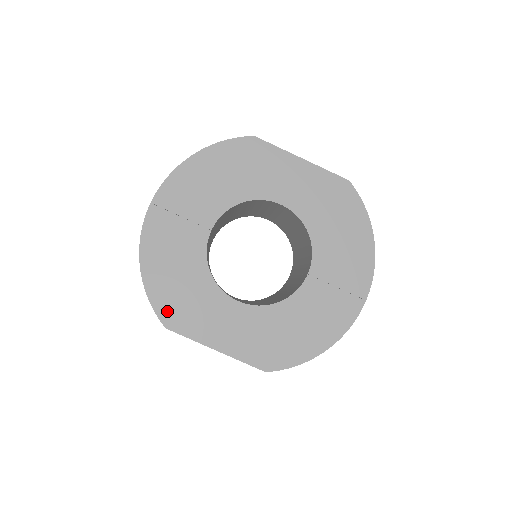
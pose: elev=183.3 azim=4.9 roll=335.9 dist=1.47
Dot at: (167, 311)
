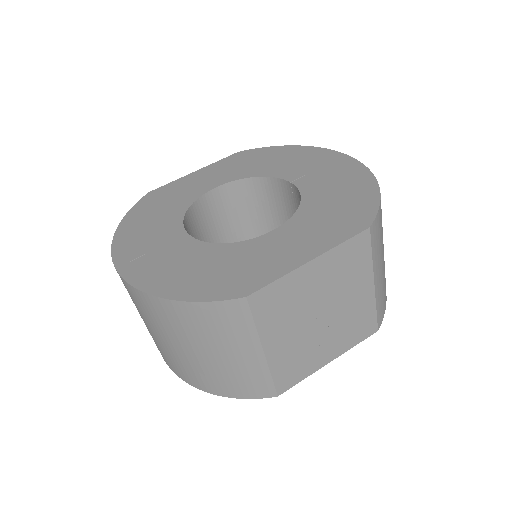
Dot at: (228, 289)
